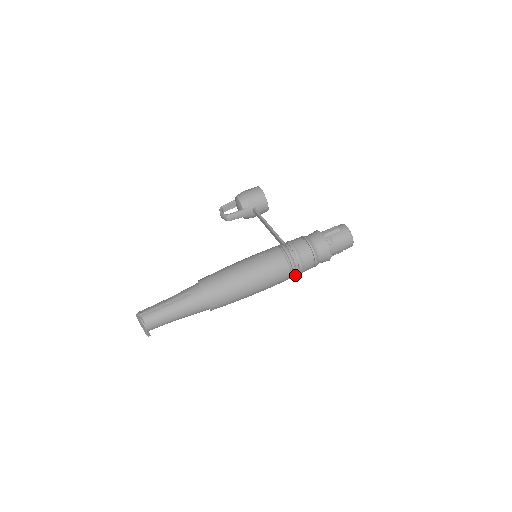
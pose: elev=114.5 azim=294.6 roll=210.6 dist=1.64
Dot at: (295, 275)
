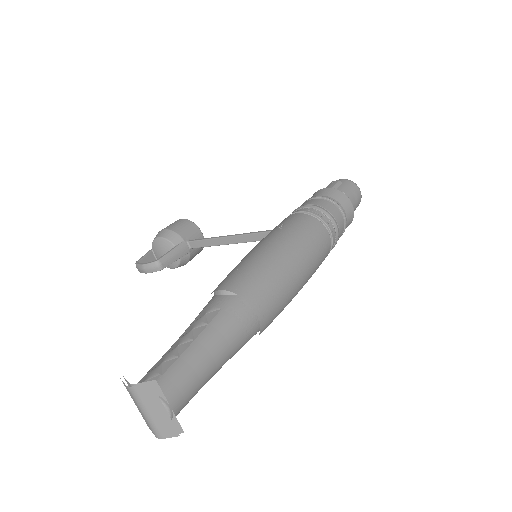
Dot at: (332, 246)
